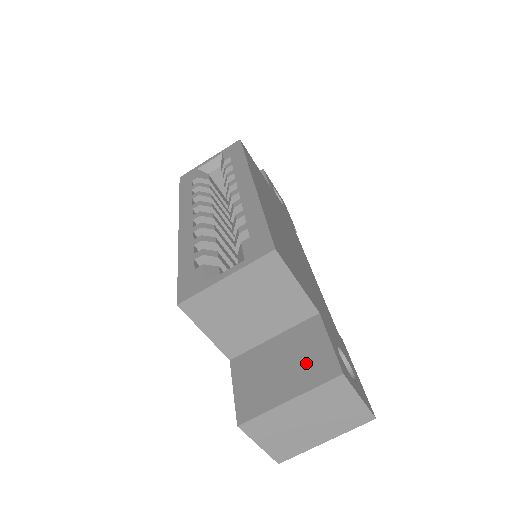
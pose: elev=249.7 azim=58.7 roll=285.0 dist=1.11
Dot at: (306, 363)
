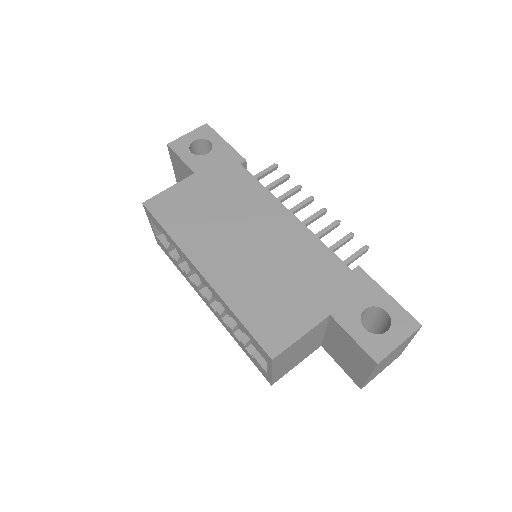
Dot at: (355, 354)
